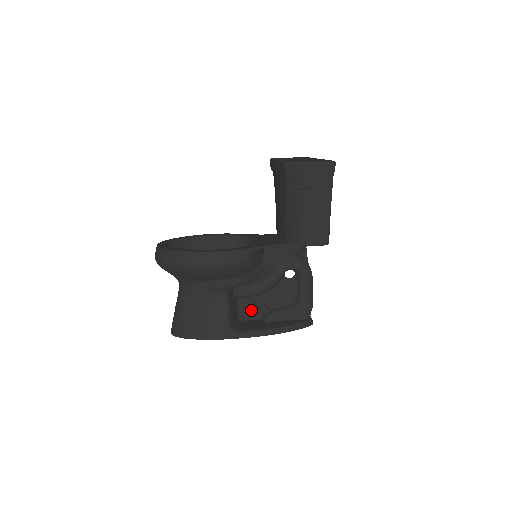
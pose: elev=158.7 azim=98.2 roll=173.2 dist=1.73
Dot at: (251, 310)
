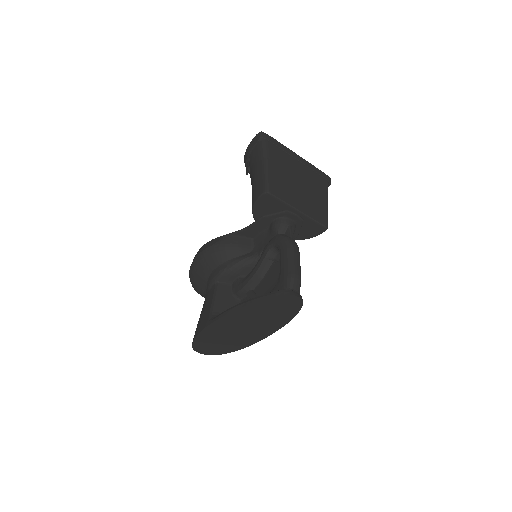
Dot at: occluded
